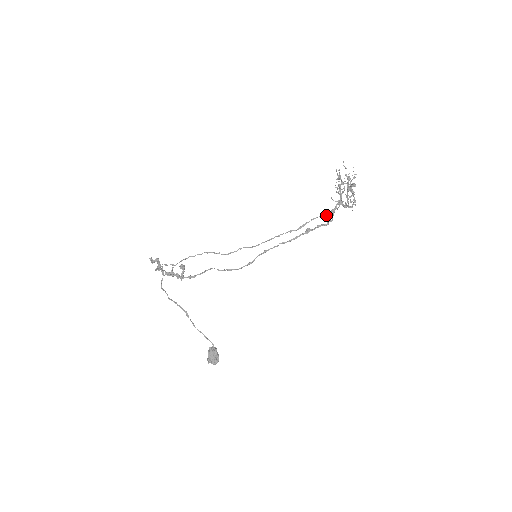
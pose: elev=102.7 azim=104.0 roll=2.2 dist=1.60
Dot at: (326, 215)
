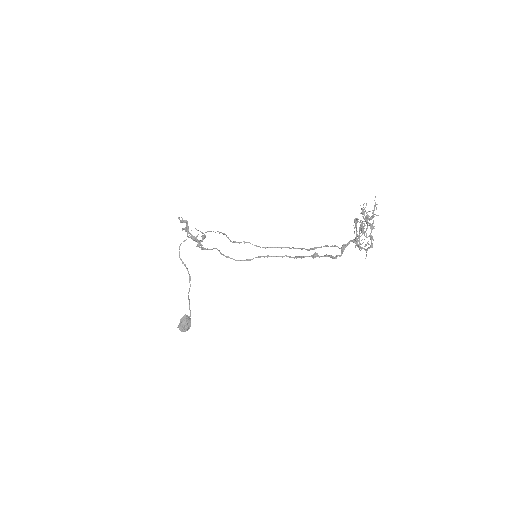
Dot at: (338, 247)
